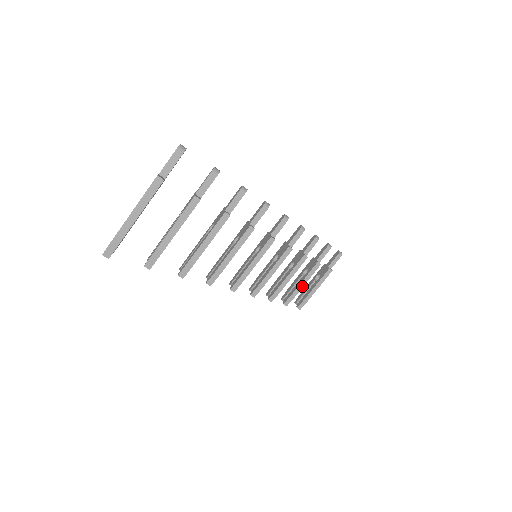
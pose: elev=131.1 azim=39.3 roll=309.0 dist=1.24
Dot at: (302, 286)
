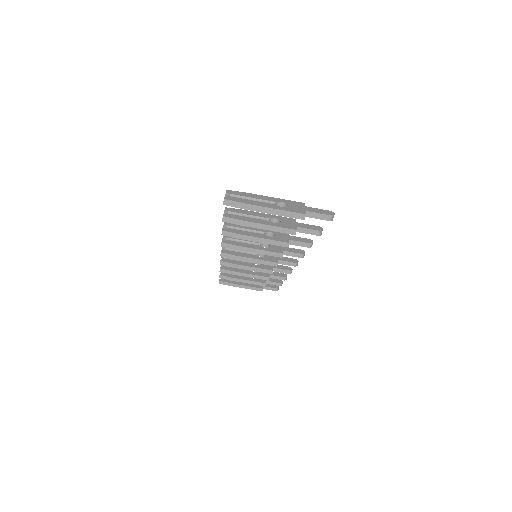
Dot at: (241, 281)
